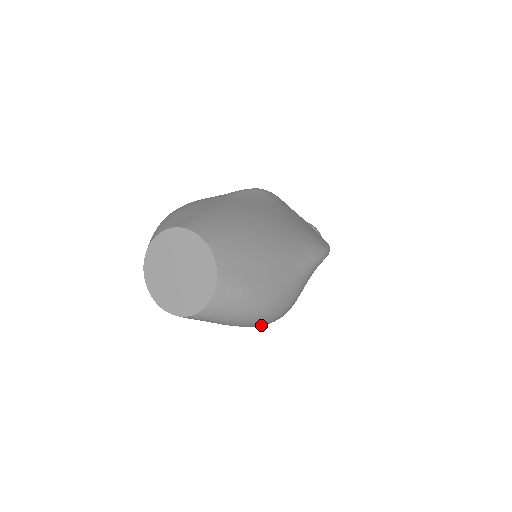
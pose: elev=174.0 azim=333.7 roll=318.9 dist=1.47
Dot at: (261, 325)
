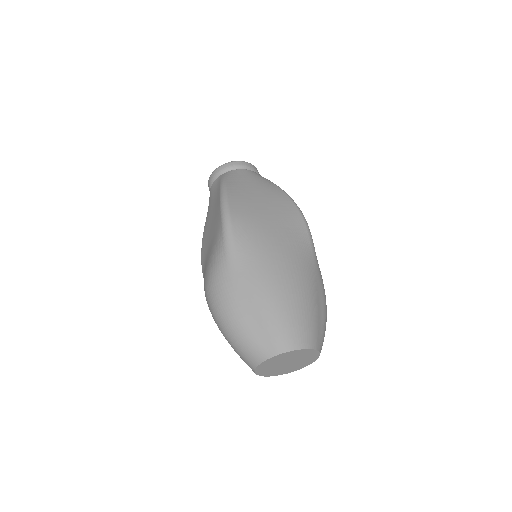
Dot at: occluded
